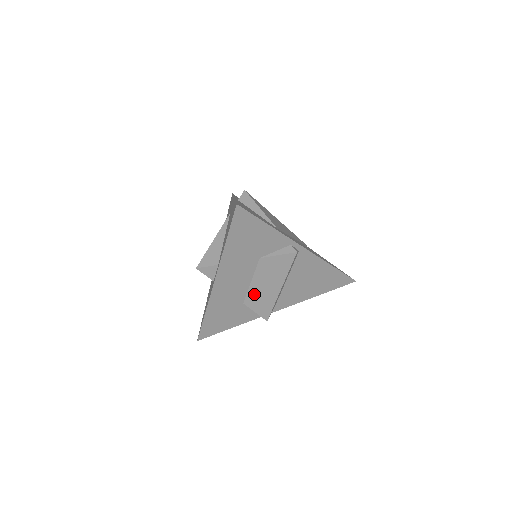
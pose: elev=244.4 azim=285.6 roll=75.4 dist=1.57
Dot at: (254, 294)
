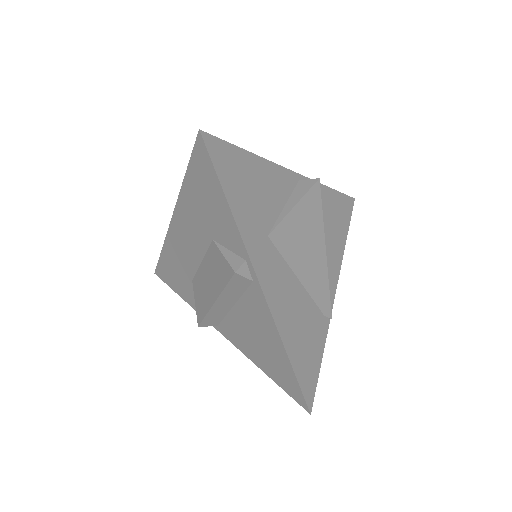
Dot at: (200, 280)
